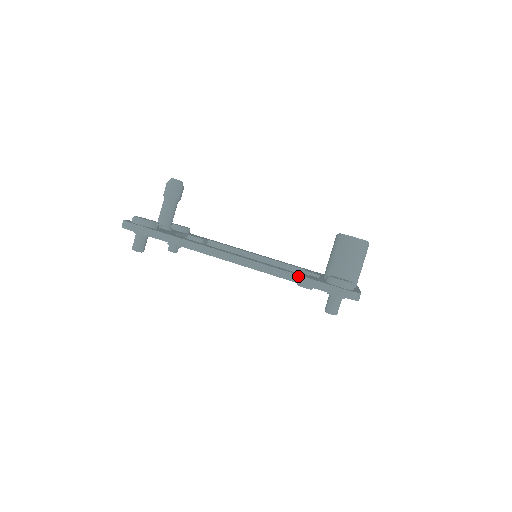
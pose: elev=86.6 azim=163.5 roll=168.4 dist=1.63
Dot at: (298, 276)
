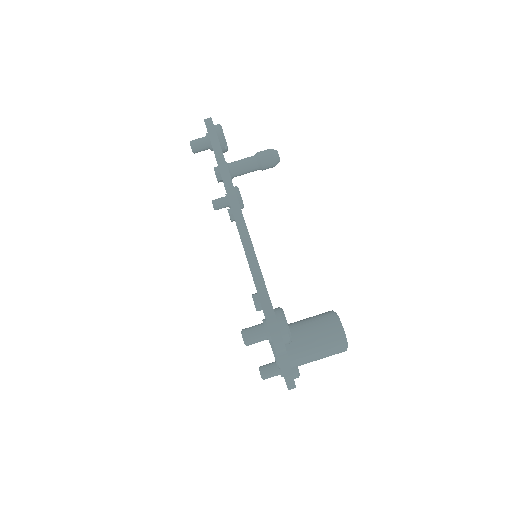
Dot at: (260, 271)
